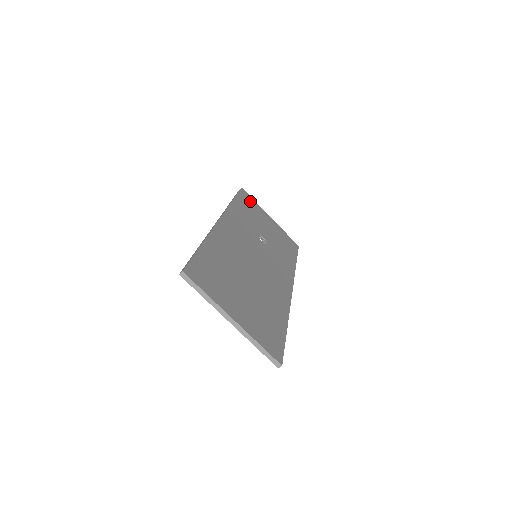
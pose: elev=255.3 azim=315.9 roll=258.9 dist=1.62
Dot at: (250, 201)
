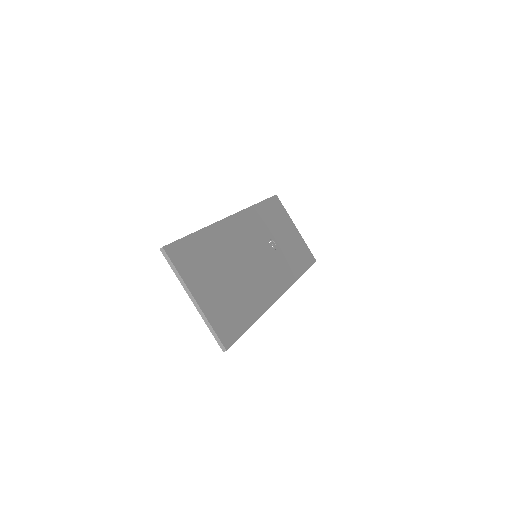
Dot at: (279, 208)
